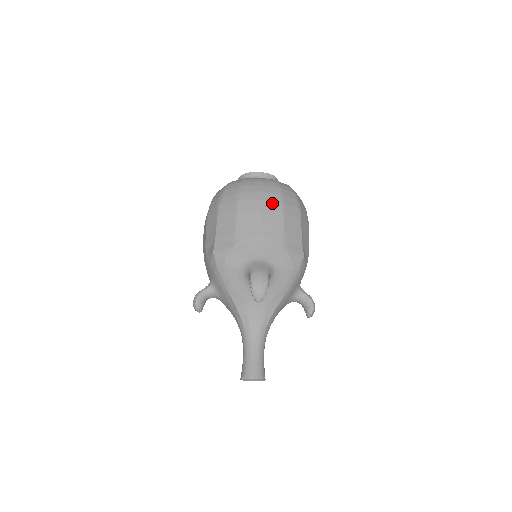
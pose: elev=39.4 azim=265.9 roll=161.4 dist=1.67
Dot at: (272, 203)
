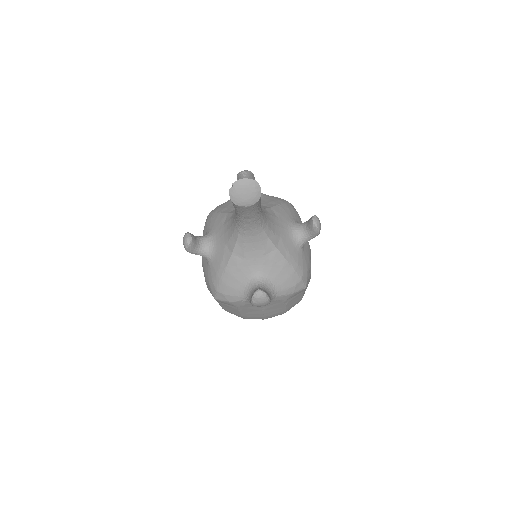
Dot at: occluded
